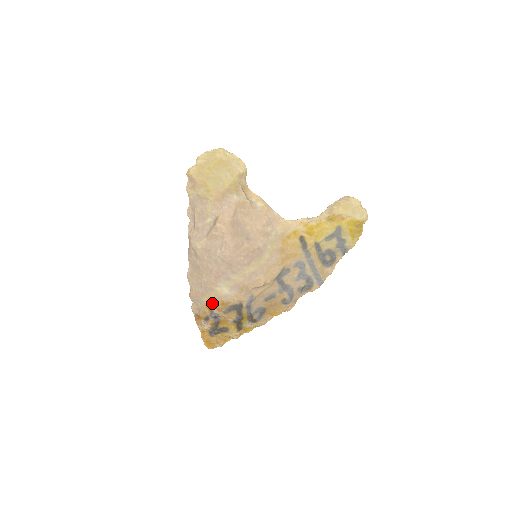
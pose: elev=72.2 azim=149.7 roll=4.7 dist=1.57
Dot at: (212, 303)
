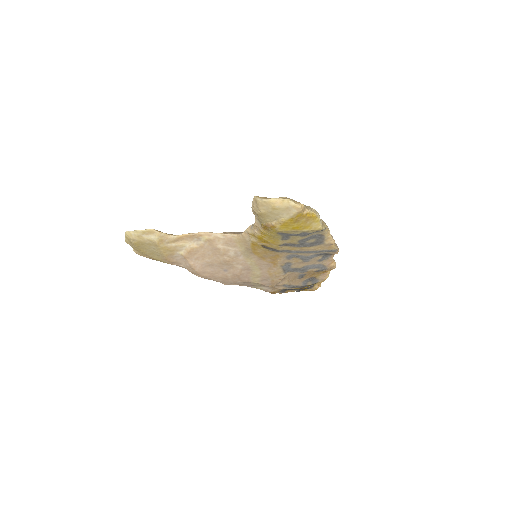
Dot at: occluded
